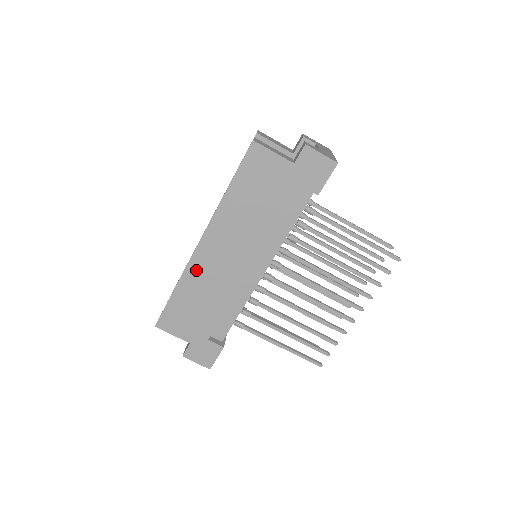
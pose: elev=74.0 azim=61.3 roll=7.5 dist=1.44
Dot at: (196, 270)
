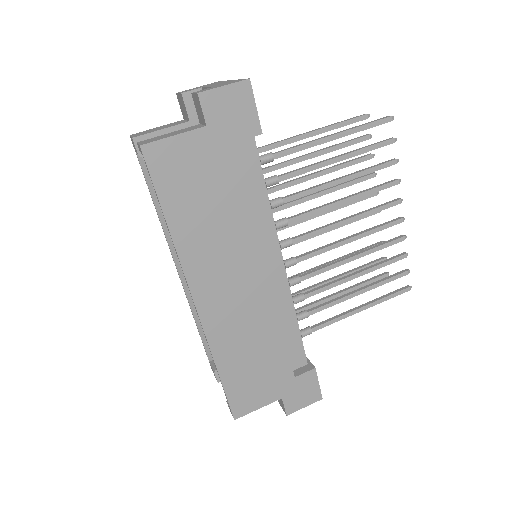
Dot at: (219, 331)
